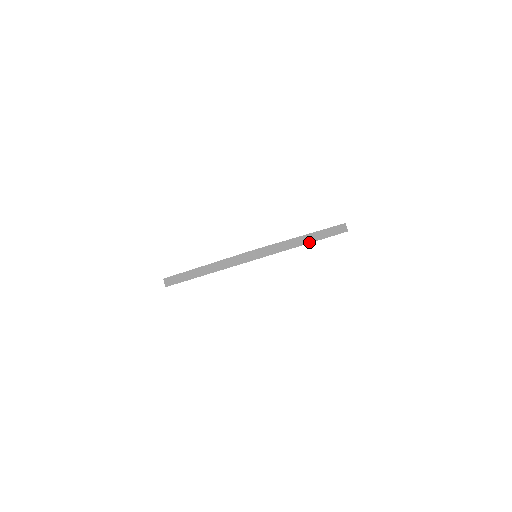
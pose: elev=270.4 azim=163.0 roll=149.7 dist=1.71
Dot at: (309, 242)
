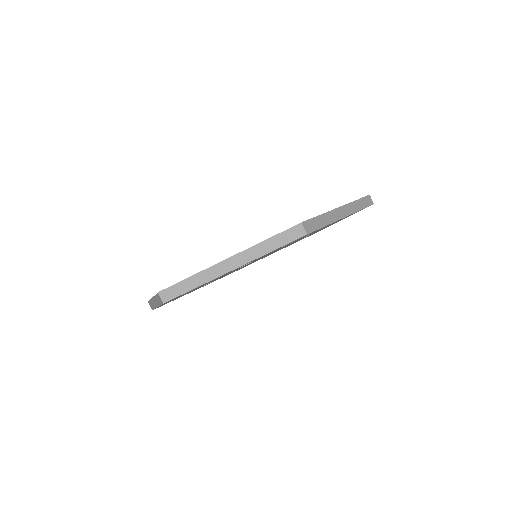
Dot at: (238, 266)
